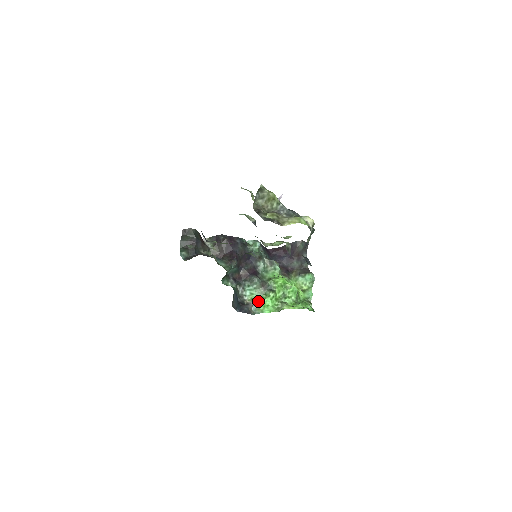
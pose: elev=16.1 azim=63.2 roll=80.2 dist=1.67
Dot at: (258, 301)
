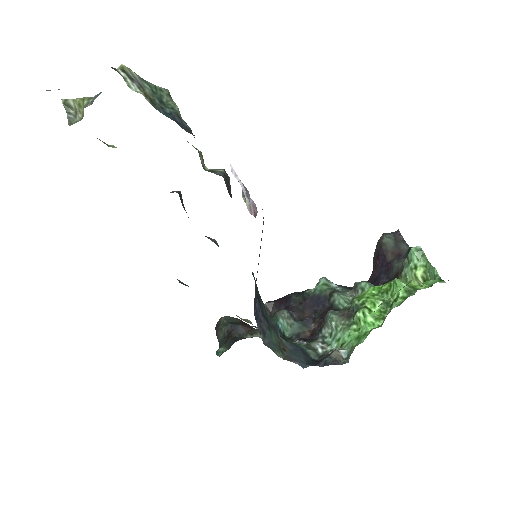
Dot at: (349, 340)
